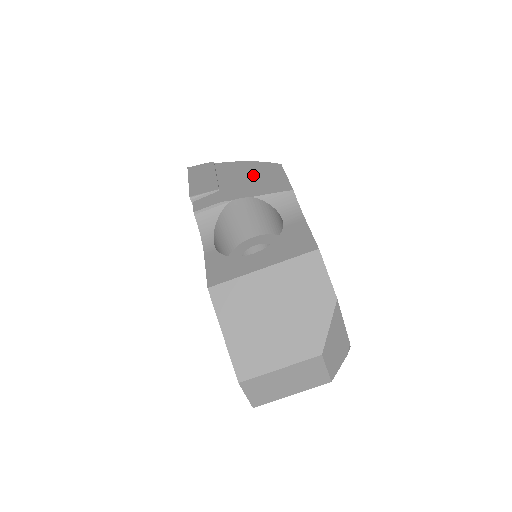
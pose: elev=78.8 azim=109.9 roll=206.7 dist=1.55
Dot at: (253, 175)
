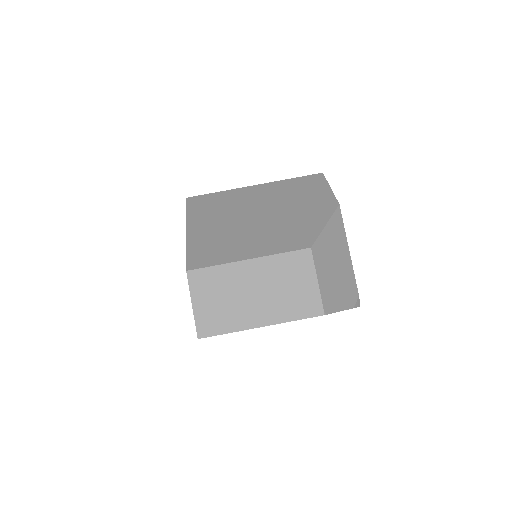
Dot at: occluded
